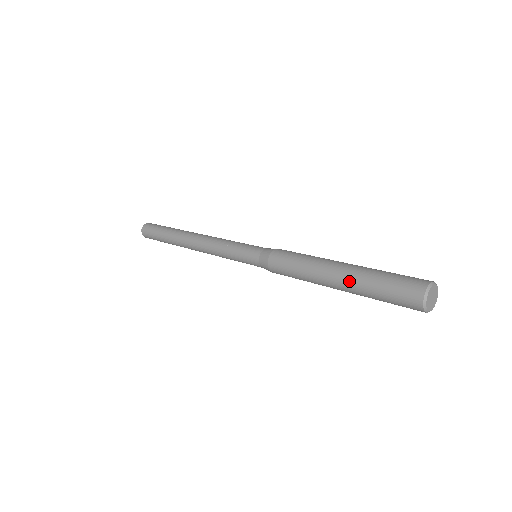
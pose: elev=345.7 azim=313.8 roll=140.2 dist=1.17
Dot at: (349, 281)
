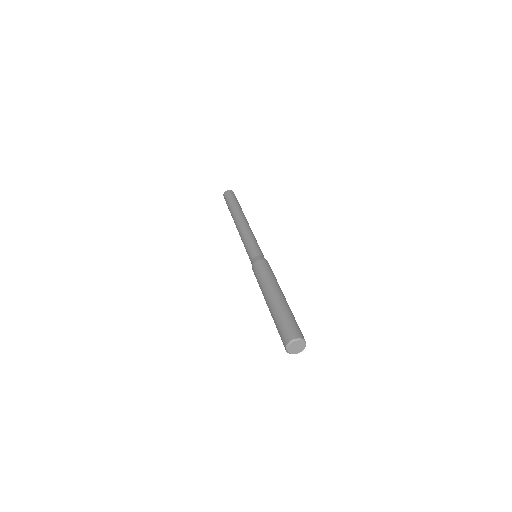
Dot at: occluded
